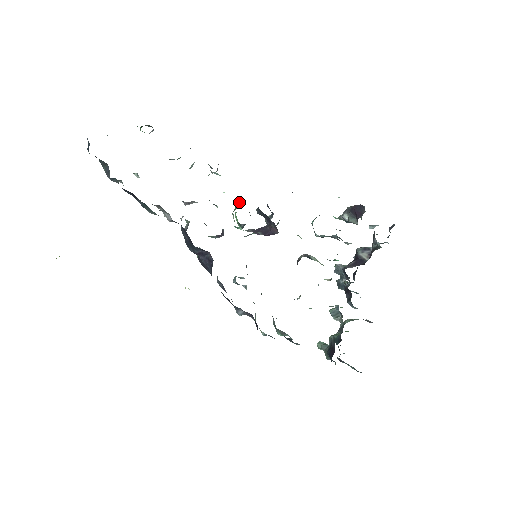
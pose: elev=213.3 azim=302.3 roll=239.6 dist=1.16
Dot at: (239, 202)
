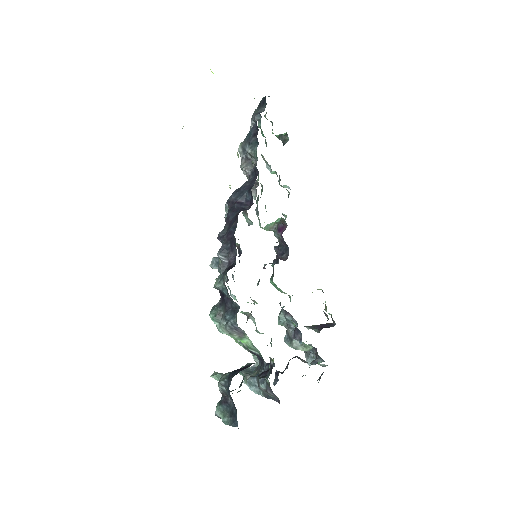
Dot at: (275, 227)
